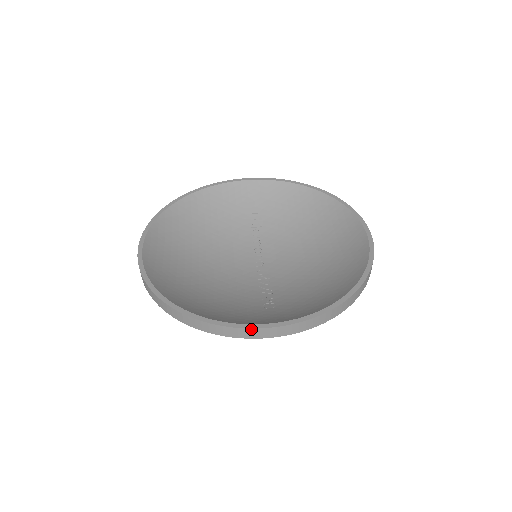
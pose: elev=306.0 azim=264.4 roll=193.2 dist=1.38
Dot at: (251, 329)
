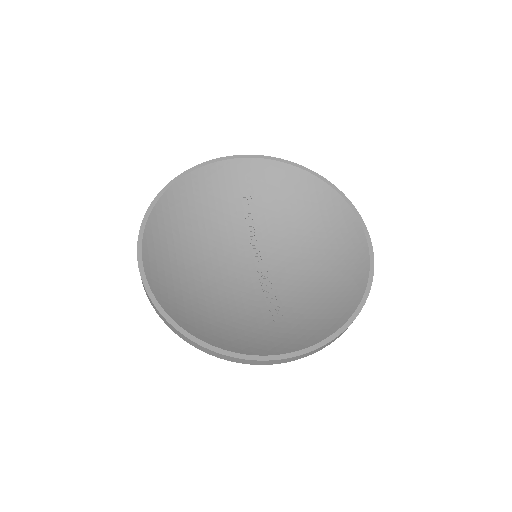
Dot at: (272, 360)
